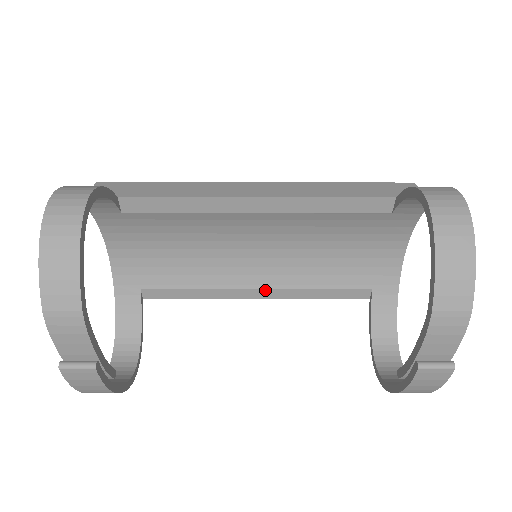
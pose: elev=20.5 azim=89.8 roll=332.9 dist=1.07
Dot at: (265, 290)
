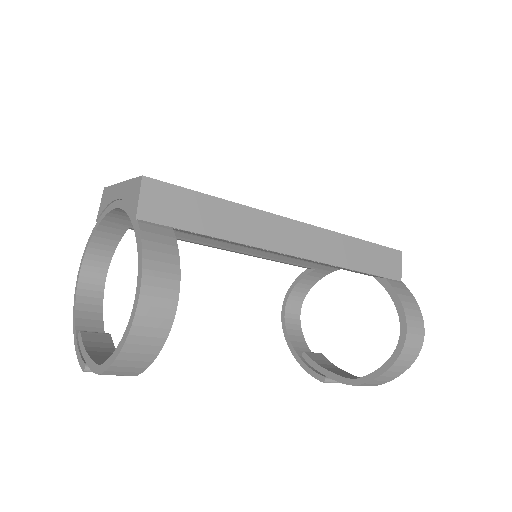
Dot at: (240, 252)
